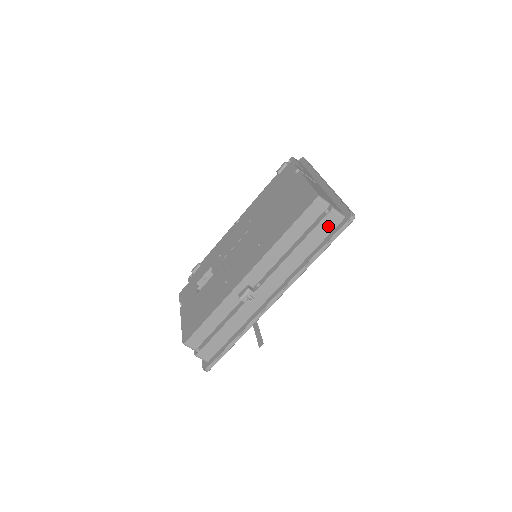
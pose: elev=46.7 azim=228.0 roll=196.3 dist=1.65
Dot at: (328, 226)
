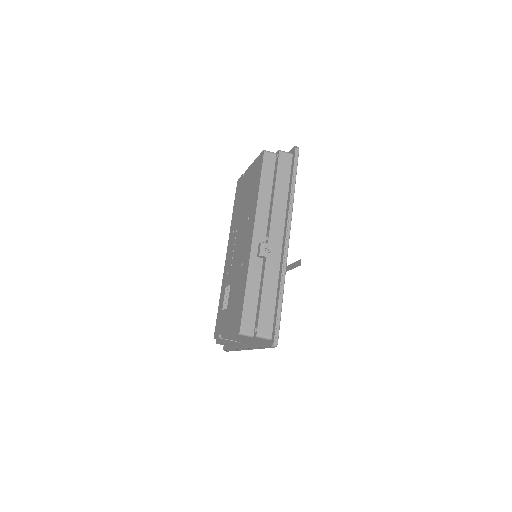
Dot at: (286, 164)
